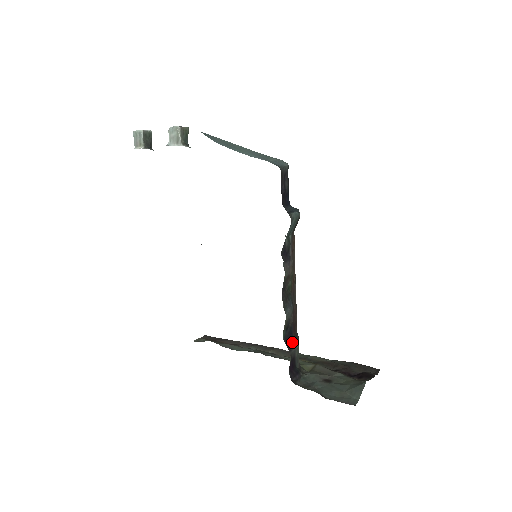
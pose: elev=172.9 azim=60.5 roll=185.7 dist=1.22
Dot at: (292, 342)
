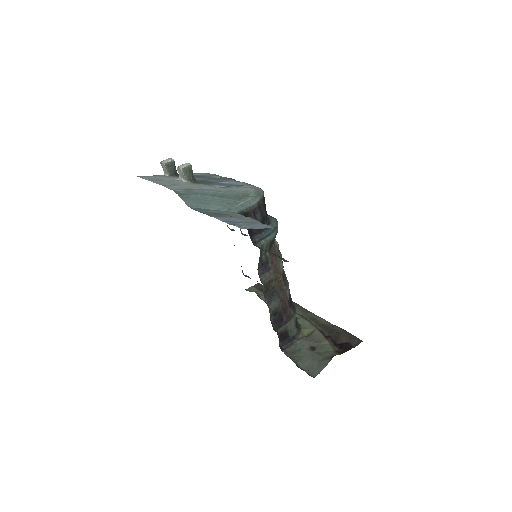
Dot at: (282, 322)
